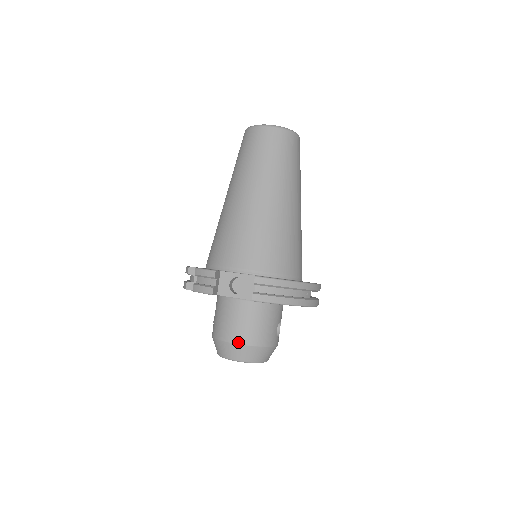
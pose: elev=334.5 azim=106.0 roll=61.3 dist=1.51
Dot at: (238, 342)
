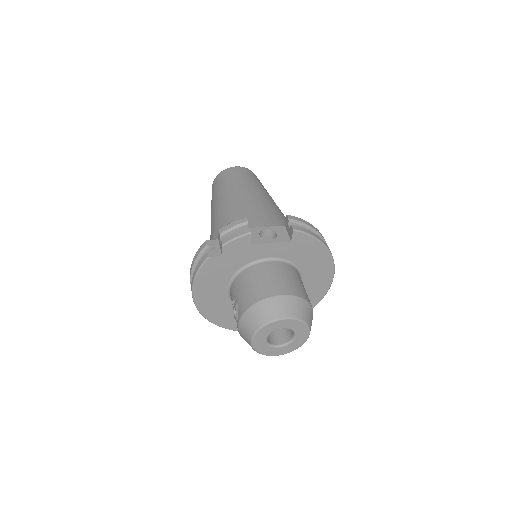
Dot at: (283, 293)
